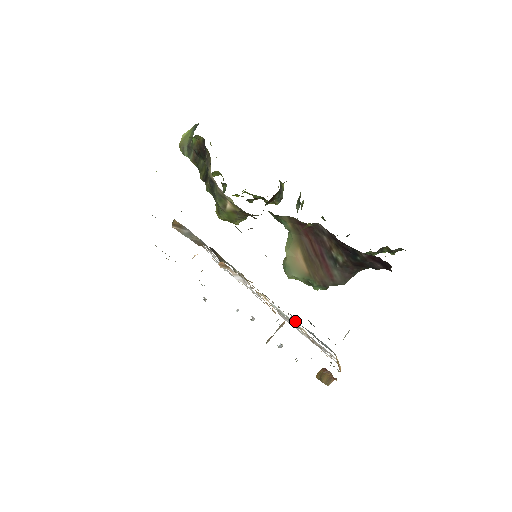
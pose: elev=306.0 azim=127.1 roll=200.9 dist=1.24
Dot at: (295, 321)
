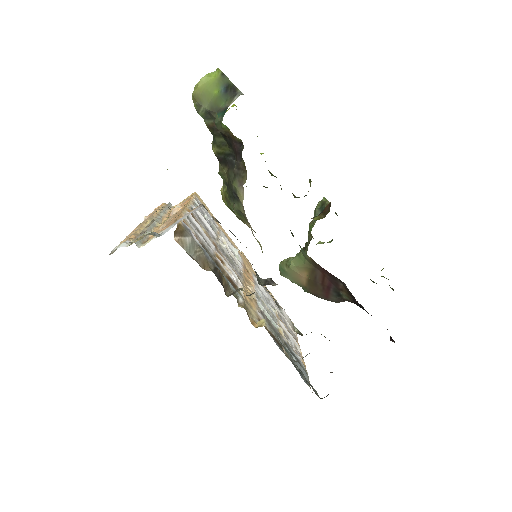
Dot at: (283, 350)
